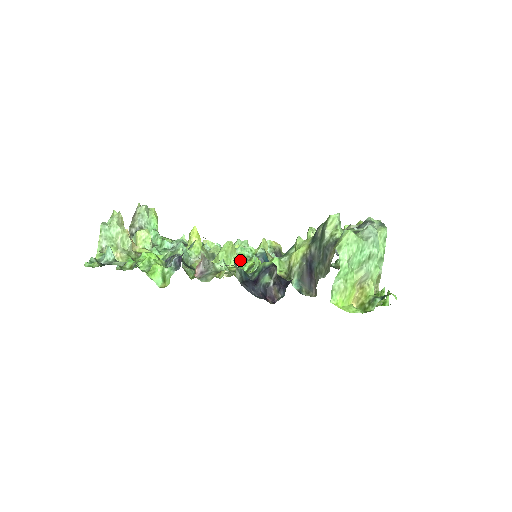
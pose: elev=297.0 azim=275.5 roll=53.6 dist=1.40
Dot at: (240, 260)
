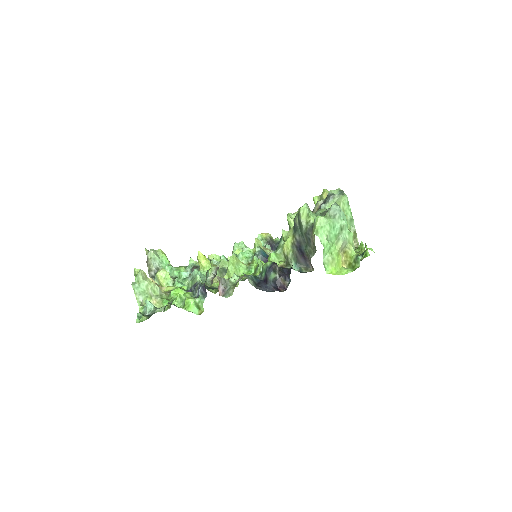
Dot at: (246, 266)
